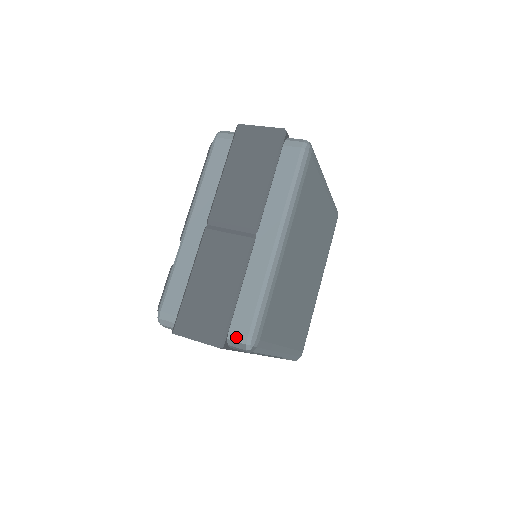
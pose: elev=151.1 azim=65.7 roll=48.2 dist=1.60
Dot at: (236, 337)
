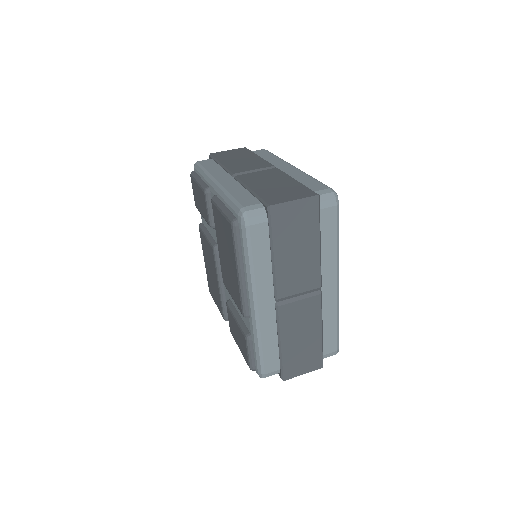
Dot at: (329, 355)
